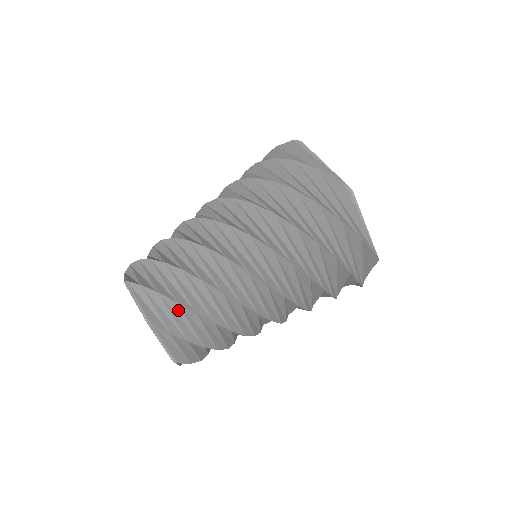
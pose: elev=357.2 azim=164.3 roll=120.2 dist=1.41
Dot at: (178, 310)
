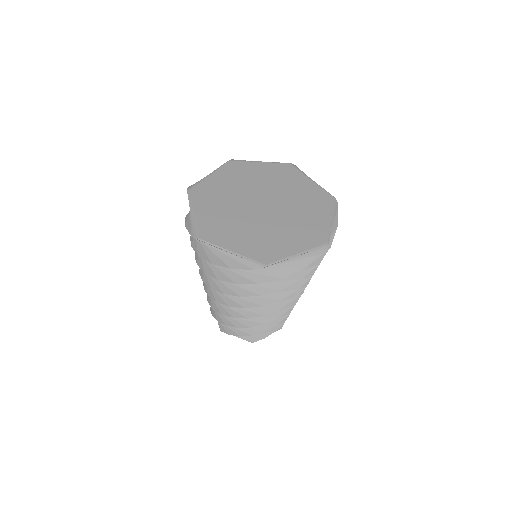
Dot at: occluded
